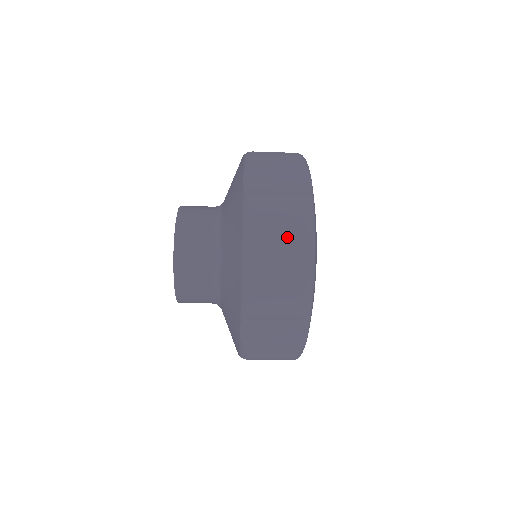
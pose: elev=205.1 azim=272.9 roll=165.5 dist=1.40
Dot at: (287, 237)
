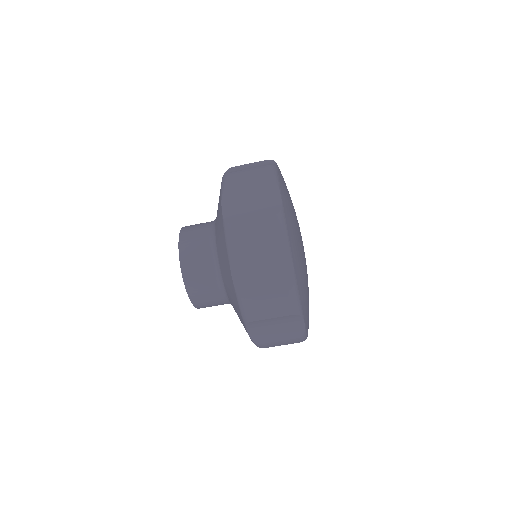
Dot at: (256, 165)
